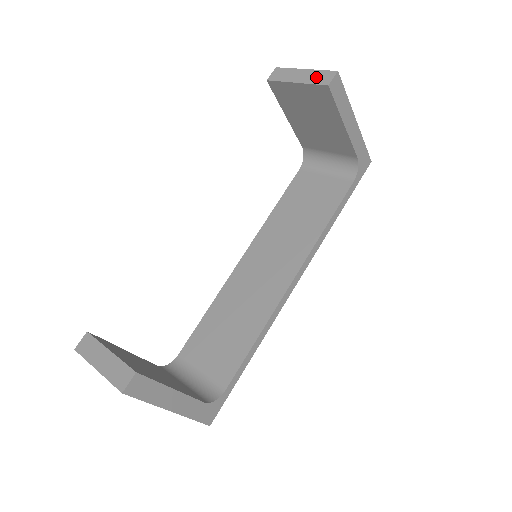
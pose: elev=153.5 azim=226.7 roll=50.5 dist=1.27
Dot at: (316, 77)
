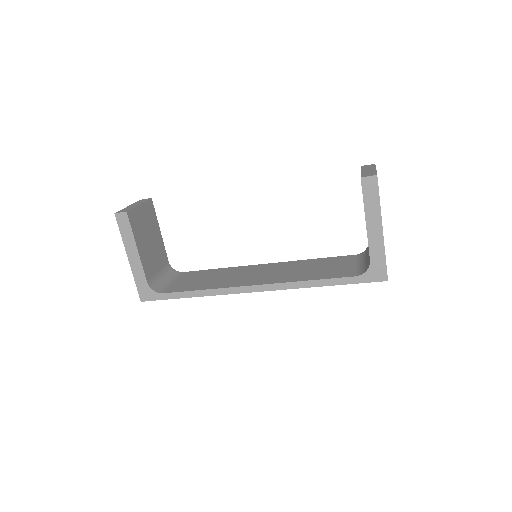
Dot at: (368, 173)
